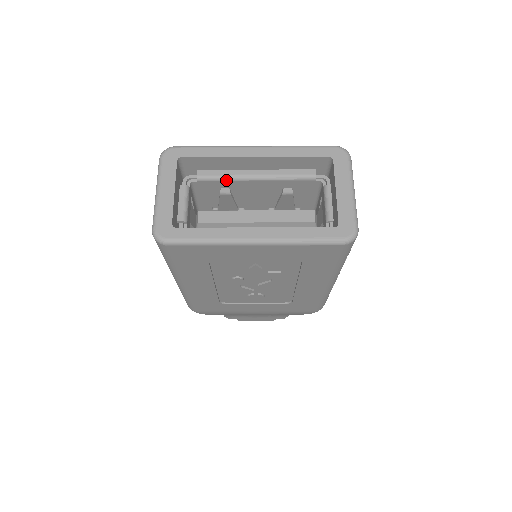
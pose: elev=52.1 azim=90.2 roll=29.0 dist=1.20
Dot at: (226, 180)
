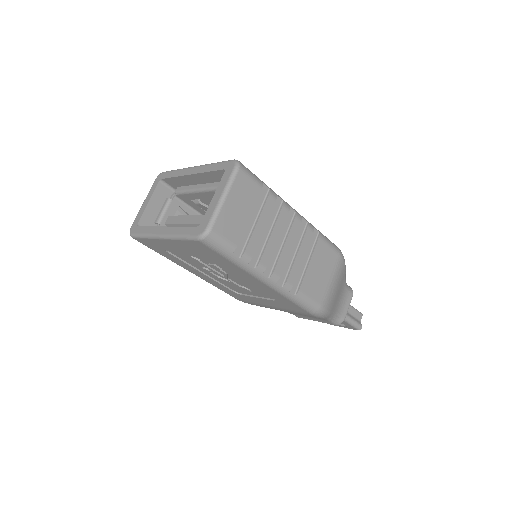
Dot at: (188, 193)
